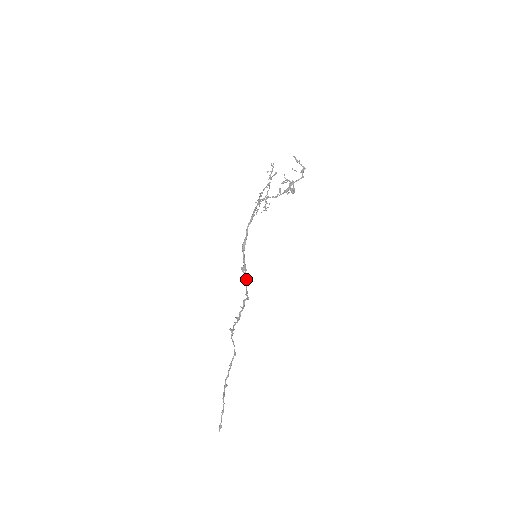
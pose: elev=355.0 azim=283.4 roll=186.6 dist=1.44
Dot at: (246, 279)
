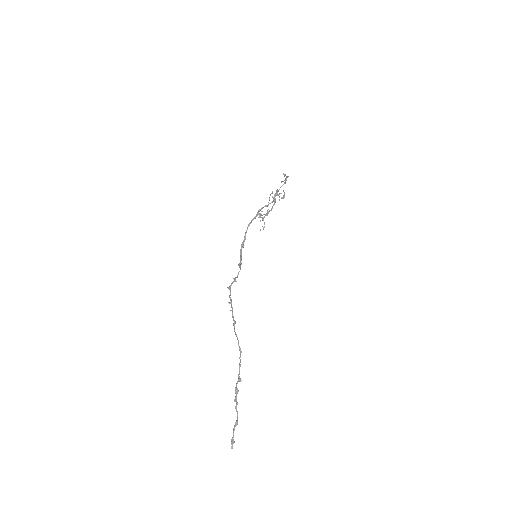
Dot at: occluded
